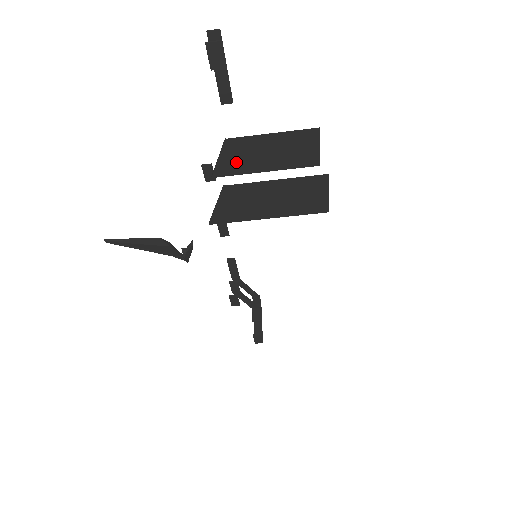
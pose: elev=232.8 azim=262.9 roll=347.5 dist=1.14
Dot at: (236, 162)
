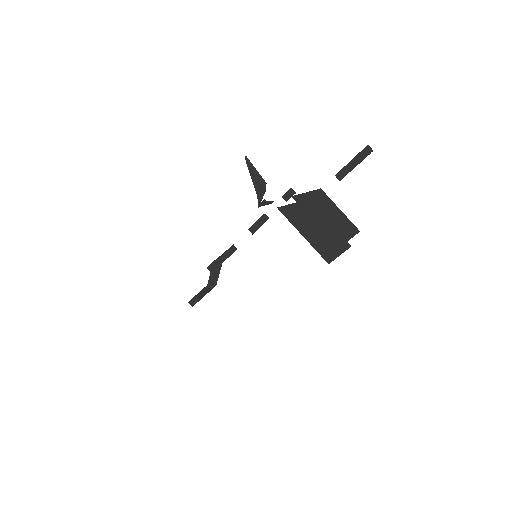
Dot at: occluded
